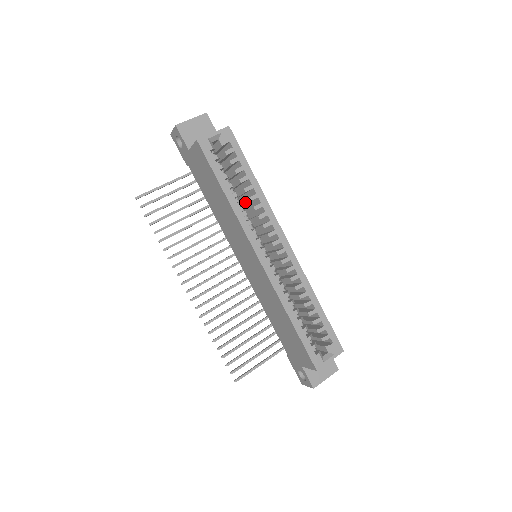
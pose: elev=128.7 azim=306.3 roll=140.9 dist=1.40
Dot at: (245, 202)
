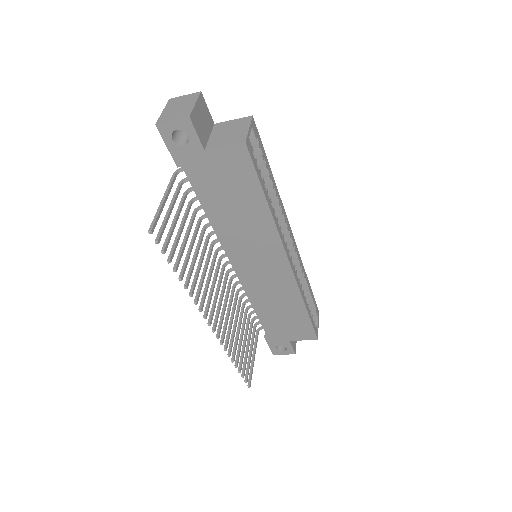
Dot at: occluded
